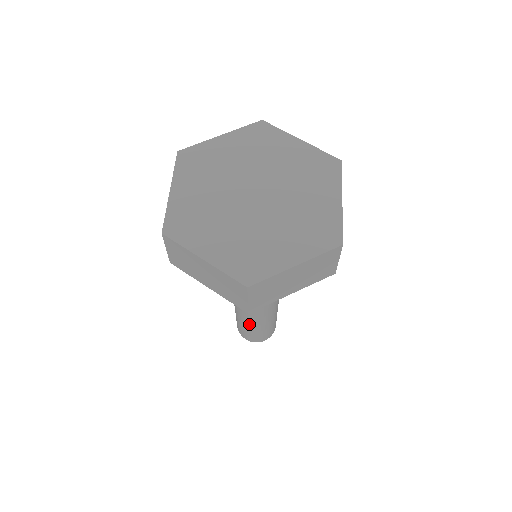
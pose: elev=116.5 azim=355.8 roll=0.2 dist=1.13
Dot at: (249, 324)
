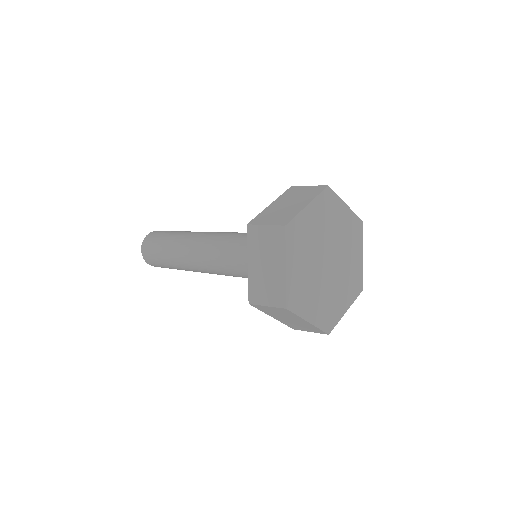
Dot at: occluded
